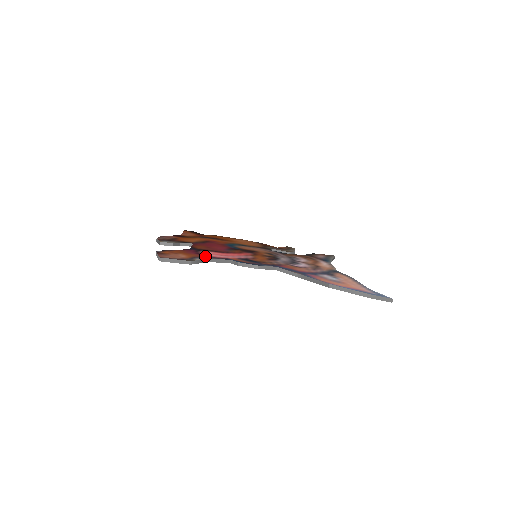
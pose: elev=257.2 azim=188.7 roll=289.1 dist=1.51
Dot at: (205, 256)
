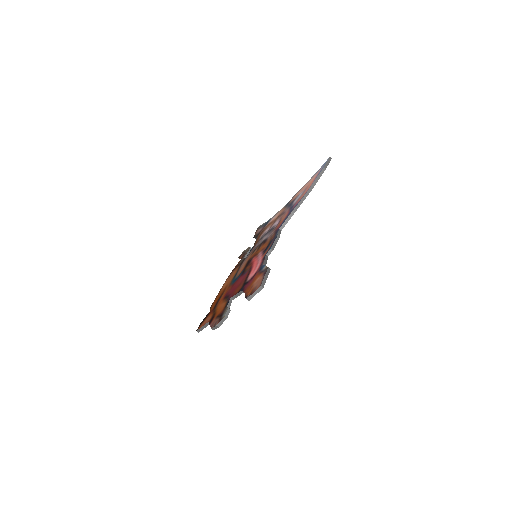
Dot at: (258, 270)
